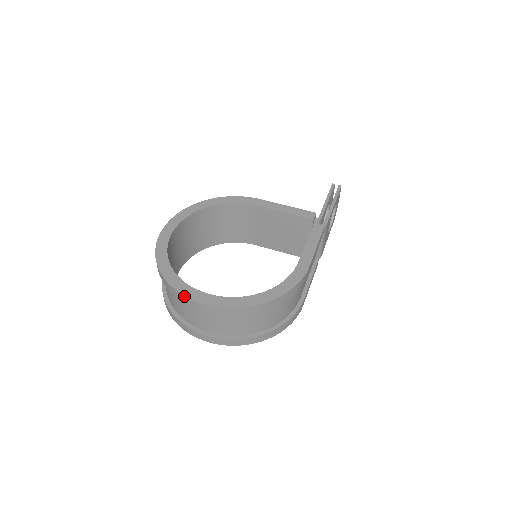
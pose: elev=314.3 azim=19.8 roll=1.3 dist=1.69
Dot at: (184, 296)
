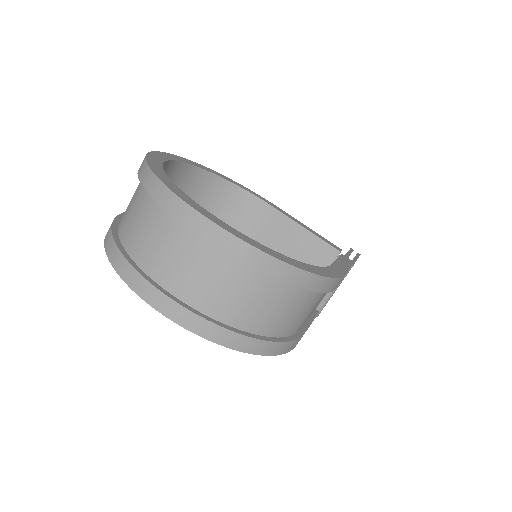
Dot at: (178, 198)
